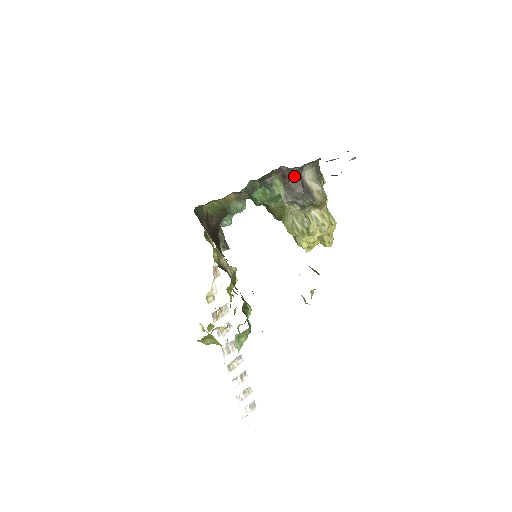
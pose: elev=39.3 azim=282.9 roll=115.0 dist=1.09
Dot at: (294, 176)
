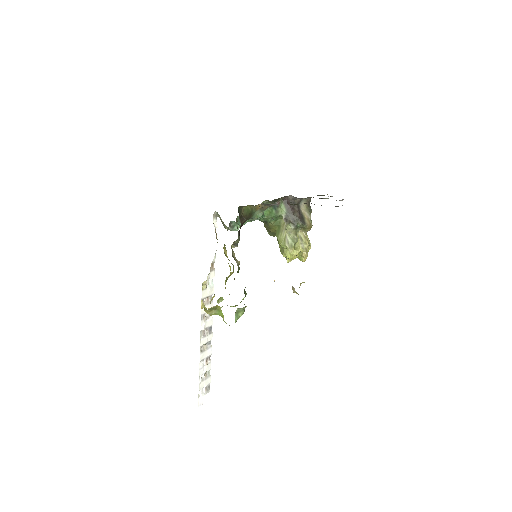
Dot at: occluded
